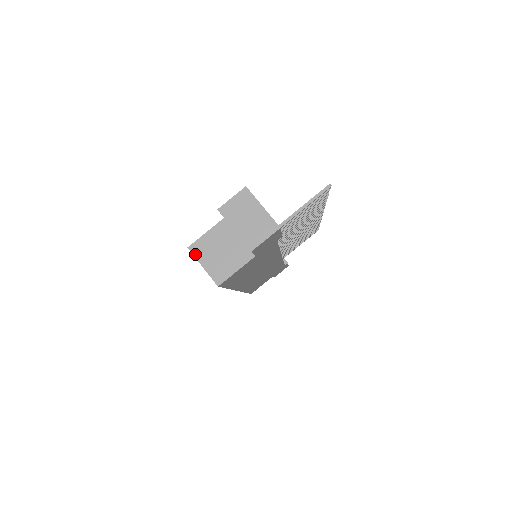
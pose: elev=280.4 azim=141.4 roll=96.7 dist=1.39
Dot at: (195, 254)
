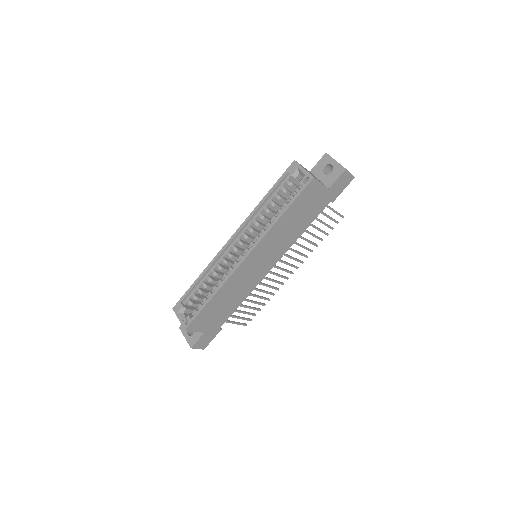
Dot at: (299, 164)
